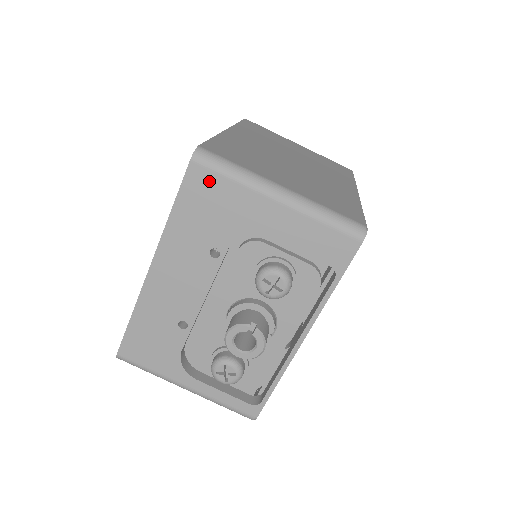
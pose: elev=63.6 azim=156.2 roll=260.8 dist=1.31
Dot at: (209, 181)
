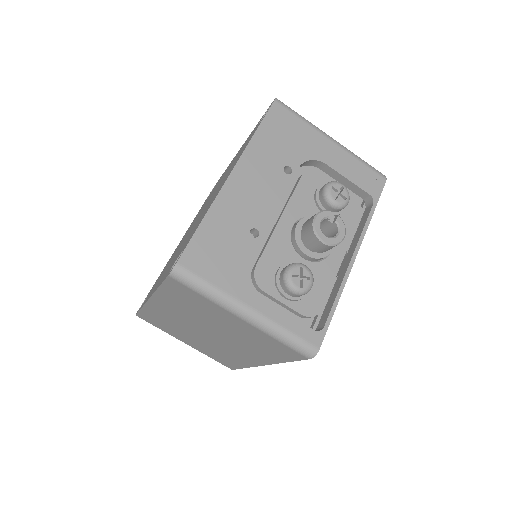
Dot at: (287, 117)
